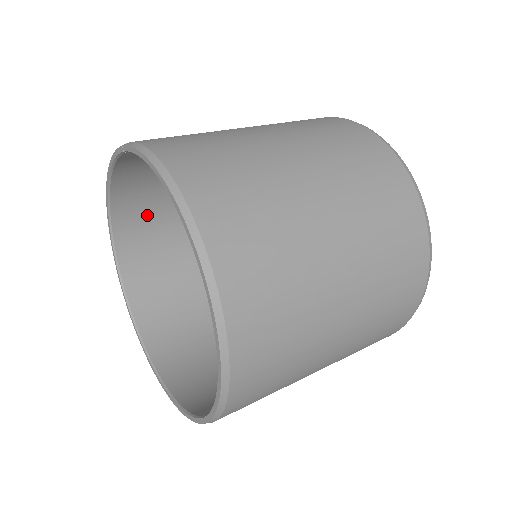
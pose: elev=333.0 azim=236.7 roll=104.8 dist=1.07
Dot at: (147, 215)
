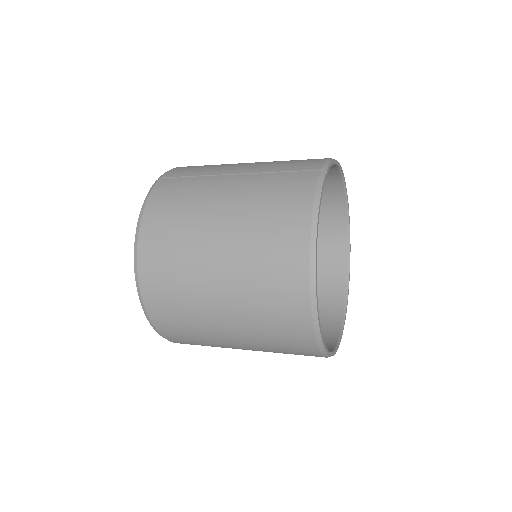
Dot at: occluded
